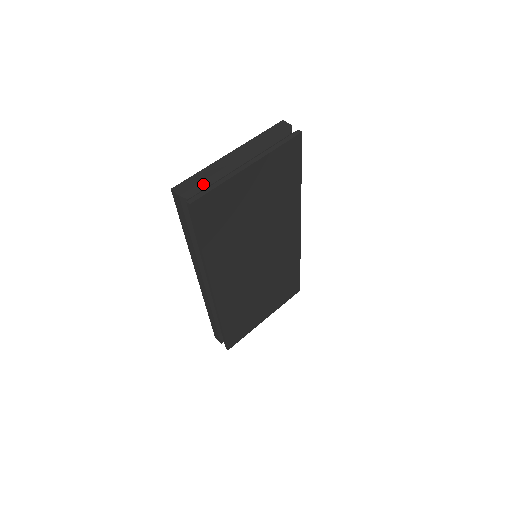
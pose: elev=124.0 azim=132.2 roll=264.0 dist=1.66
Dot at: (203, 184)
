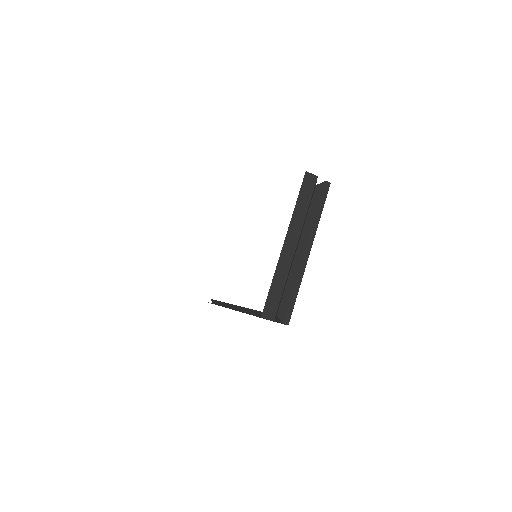
Dot at: (282, 294)
